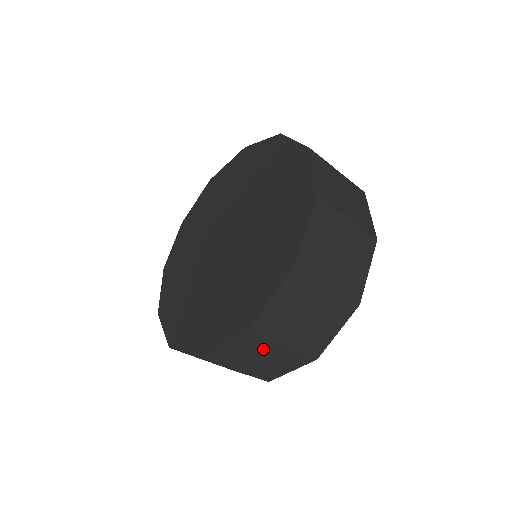
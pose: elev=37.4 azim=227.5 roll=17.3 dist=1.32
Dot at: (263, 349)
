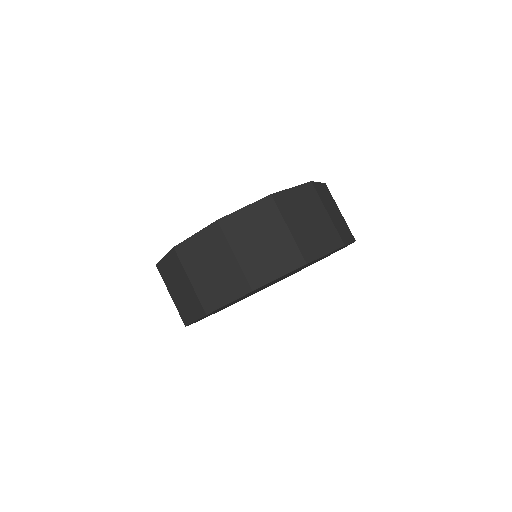
Dot at: (314, 210)
